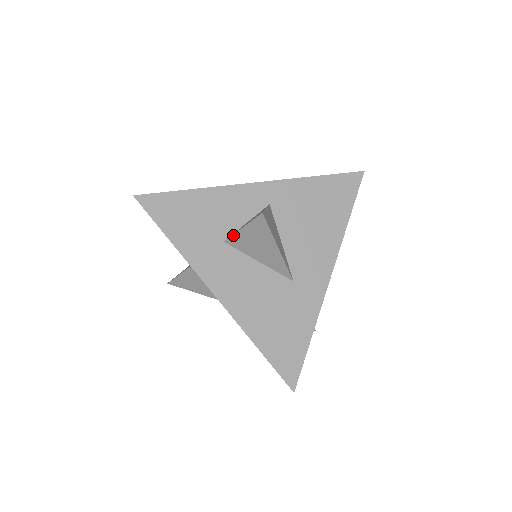
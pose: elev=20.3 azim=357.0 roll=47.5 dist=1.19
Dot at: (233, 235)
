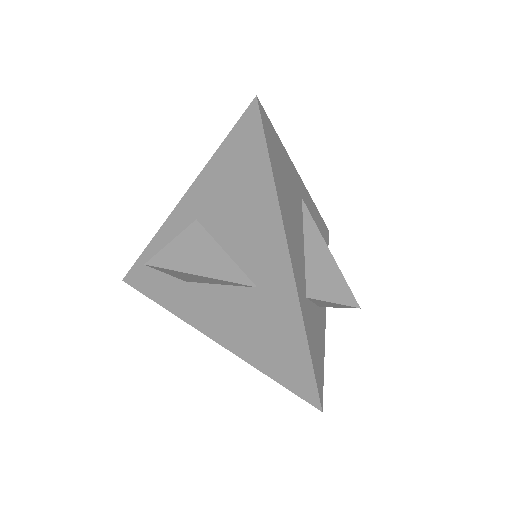
Dot at: occluded
